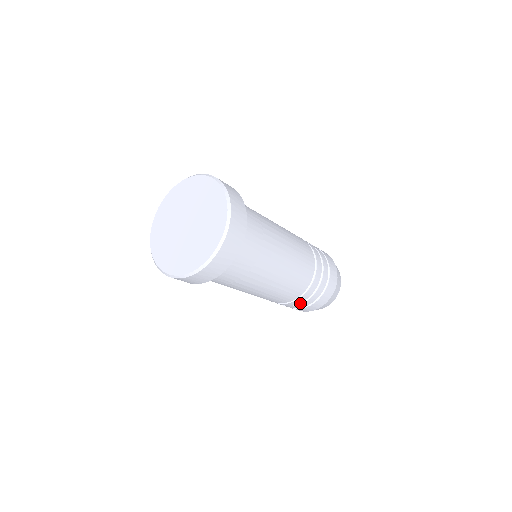
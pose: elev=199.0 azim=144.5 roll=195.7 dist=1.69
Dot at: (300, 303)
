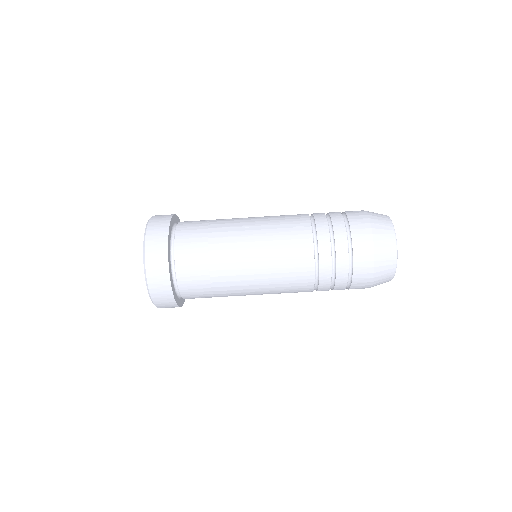
Dot at: (333, 235)
